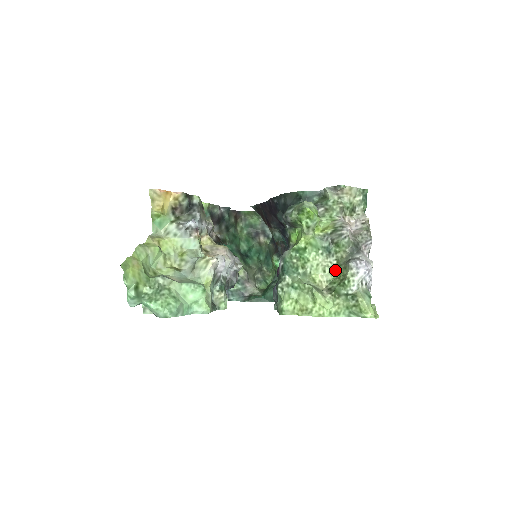
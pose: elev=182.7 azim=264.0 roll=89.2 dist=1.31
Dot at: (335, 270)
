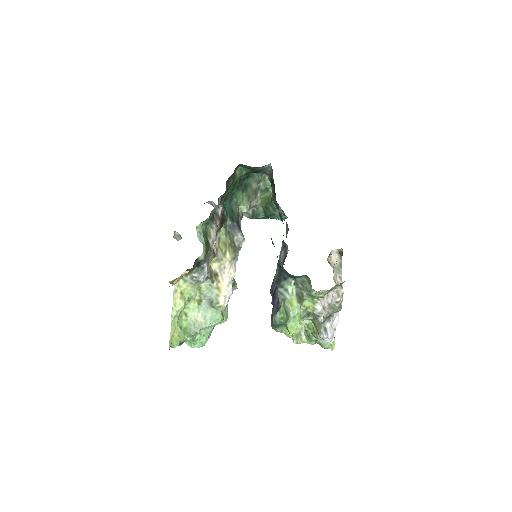
Dot at: (312, 321)
